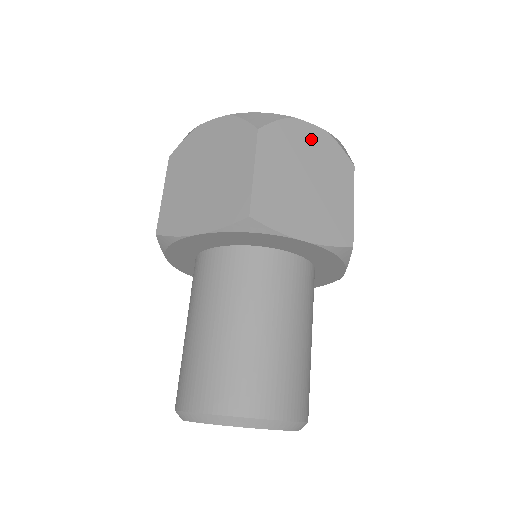
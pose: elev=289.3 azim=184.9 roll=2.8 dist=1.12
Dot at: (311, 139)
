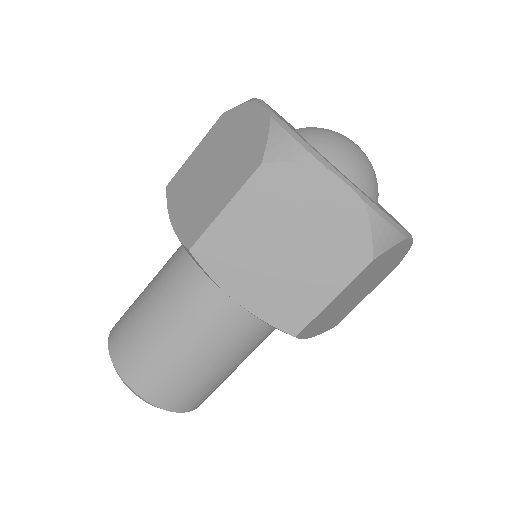
Dot at: (331, 203)
